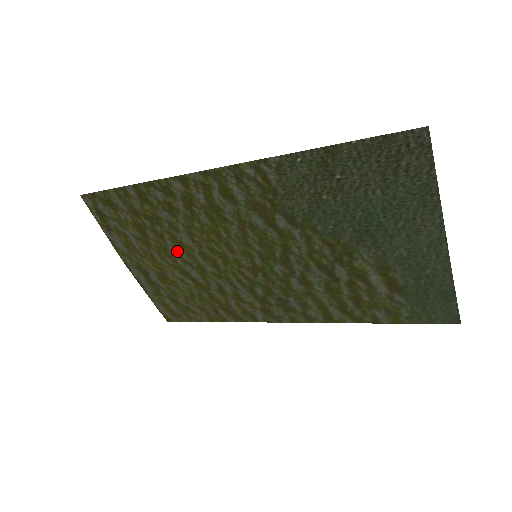
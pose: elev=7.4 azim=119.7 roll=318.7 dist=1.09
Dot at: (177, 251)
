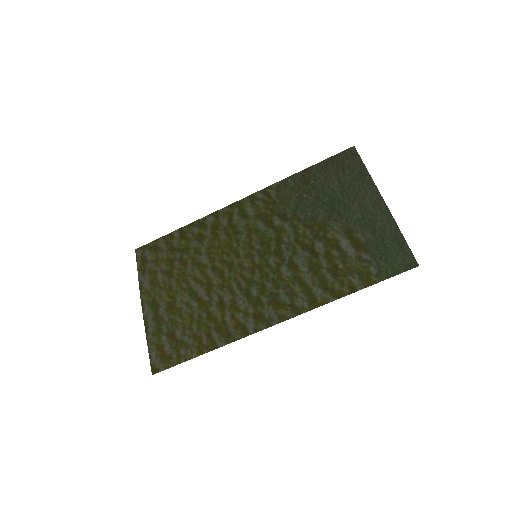
Dot at: (193, 273)
